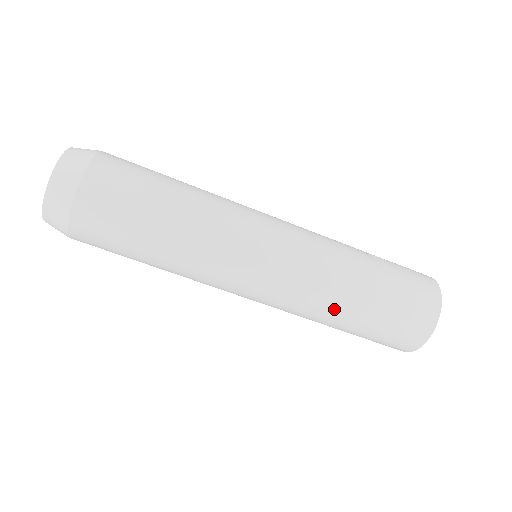
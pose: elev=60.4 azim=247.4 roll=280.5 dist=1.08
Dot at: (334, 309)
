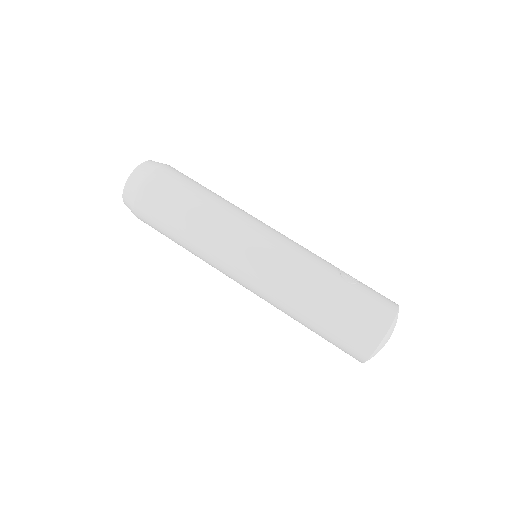
Dot at: (297, 306)
